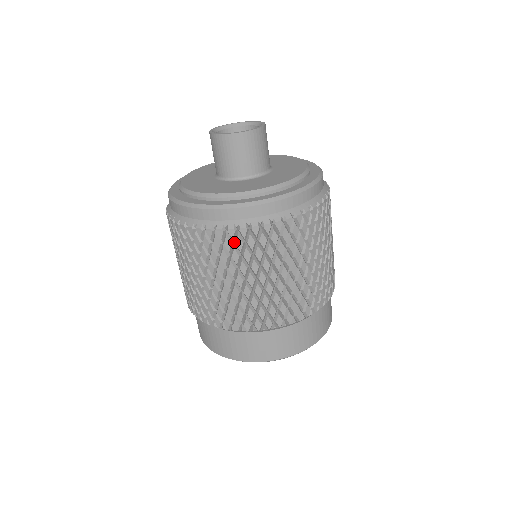
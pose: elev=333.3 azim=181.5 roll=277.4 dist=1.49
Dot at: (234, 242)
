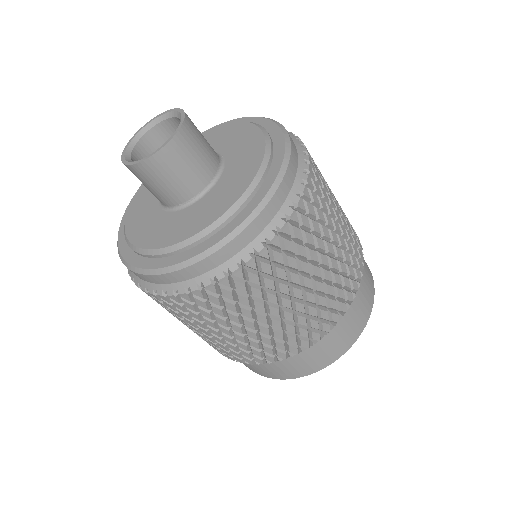
Dot at: occluded
